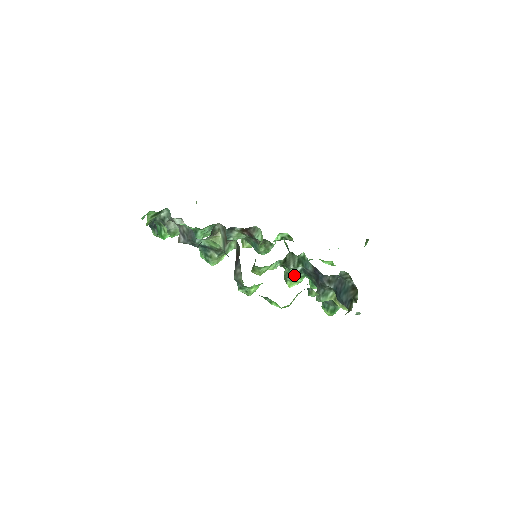
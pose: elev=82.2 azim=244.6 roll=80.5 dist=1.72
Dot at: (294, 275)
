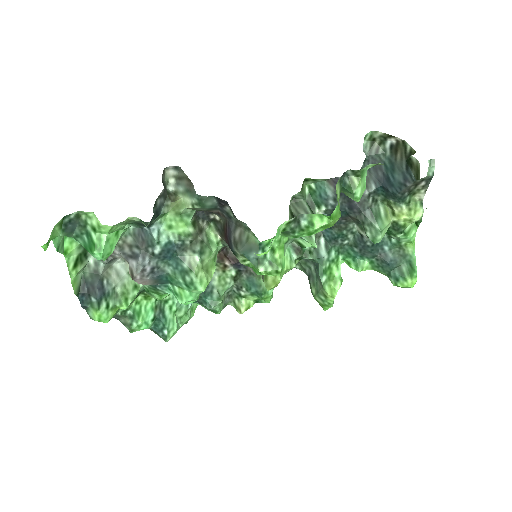
Dot at: (324, 262)
